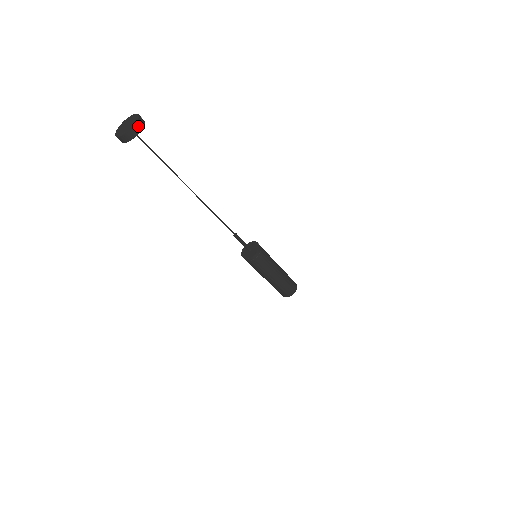
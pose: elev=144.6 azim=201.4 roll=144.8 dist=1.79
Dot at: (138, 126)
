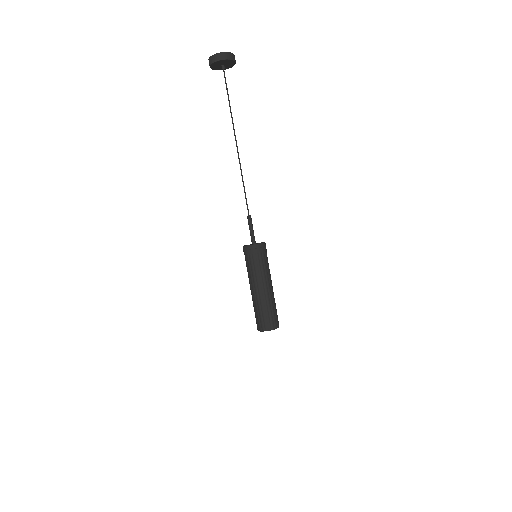
Dot at: (235, 60)
